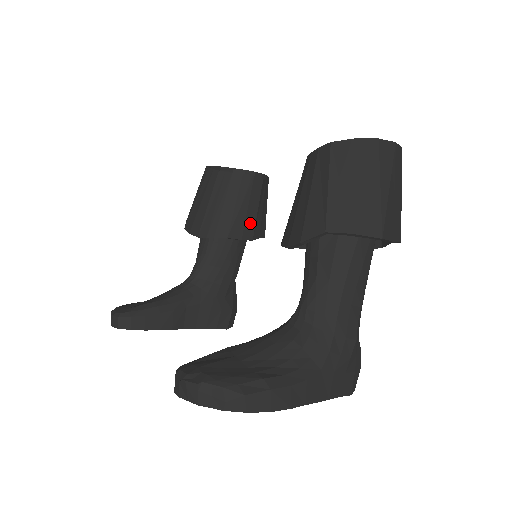
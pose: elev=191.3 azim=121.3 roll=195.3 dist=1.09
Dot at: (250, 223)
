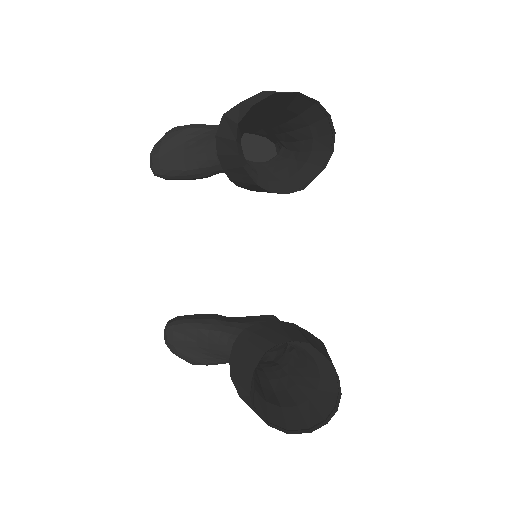
Dot at: occluded
